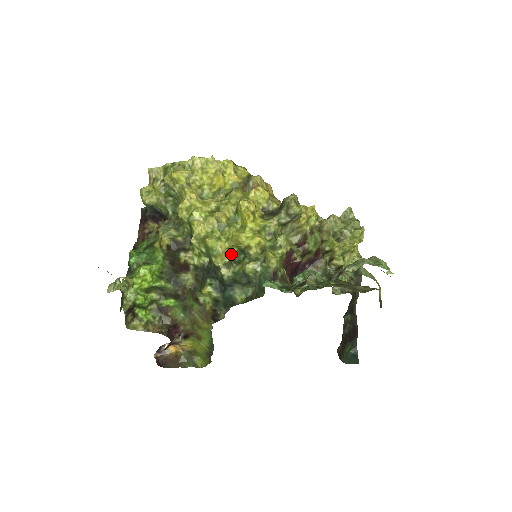
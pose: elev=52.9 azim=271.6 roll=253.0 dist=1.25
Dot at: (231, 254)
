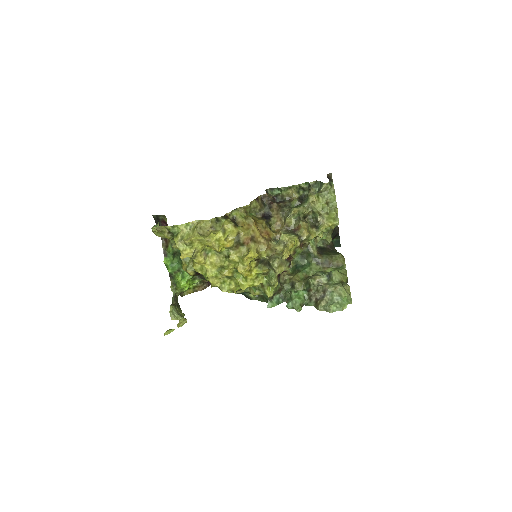
Dot at: occluded
